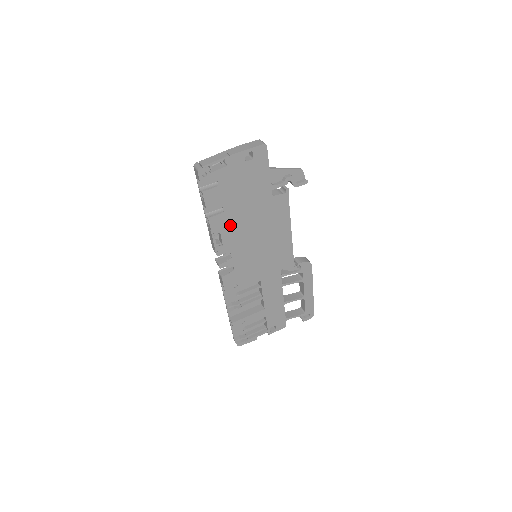
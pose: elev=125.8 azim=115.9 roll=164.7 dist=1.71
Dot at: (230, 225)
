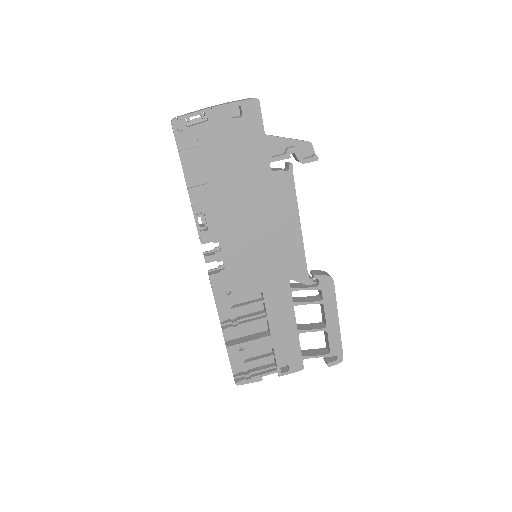
Dot at: (217, 203)
